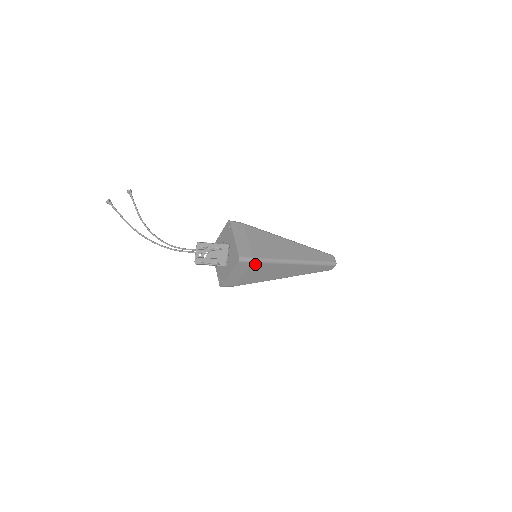
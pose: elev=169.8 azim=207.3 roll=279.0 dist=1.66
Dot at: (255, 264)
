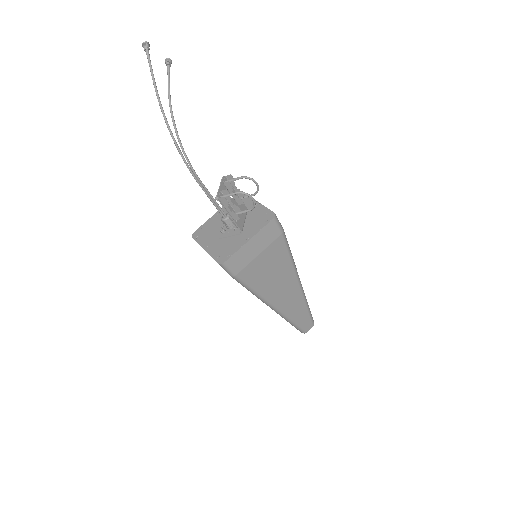
Dot at: (280, 241)
